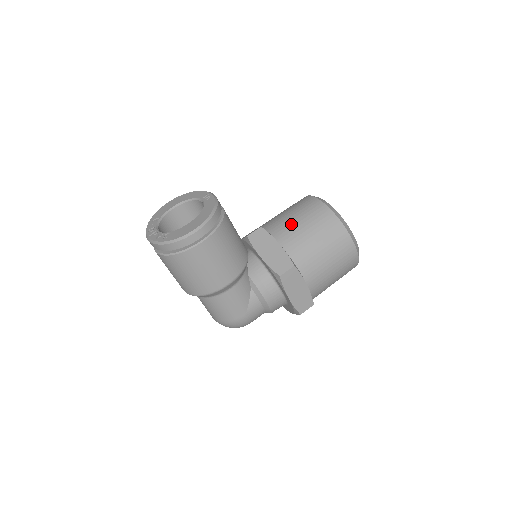
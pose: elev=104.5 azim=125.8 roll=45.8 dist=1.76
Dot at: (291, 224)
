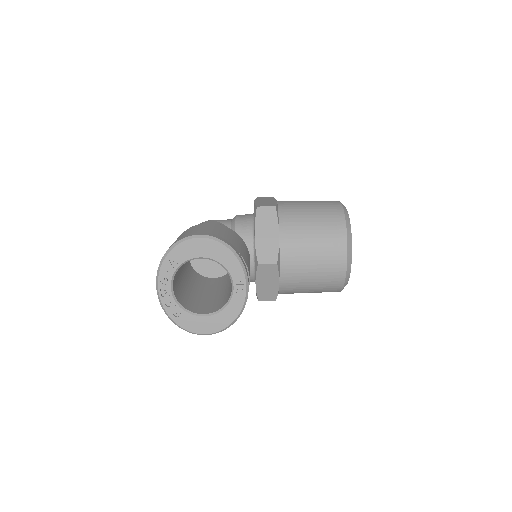
Dot at: (303, 274)
